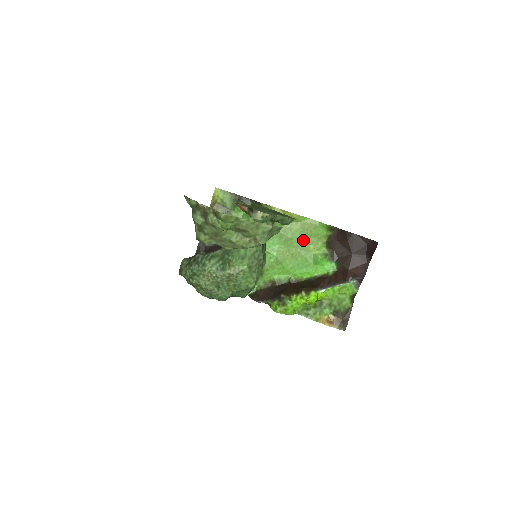
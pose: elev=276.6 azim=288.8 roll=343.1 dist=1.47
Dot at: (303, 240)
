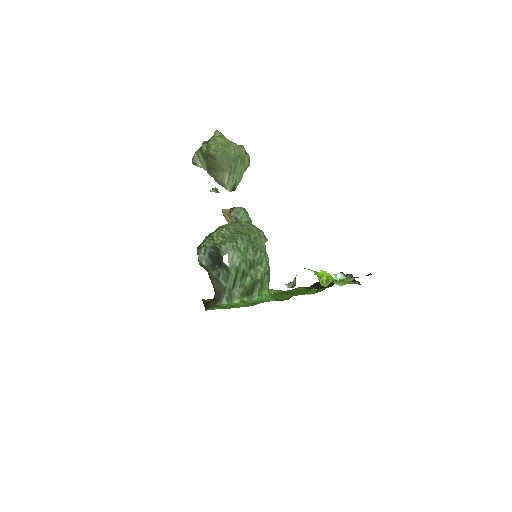
Dot at: (291, 292)
